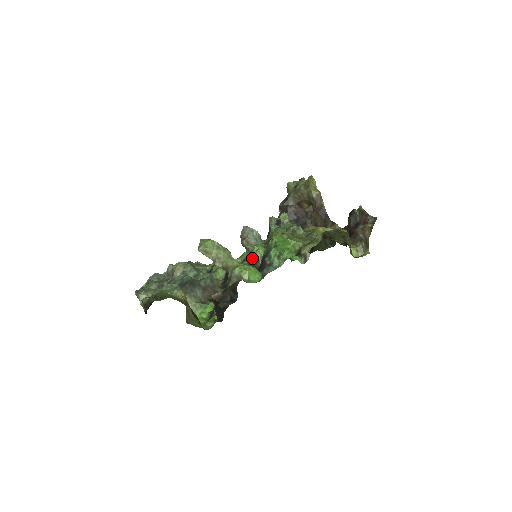
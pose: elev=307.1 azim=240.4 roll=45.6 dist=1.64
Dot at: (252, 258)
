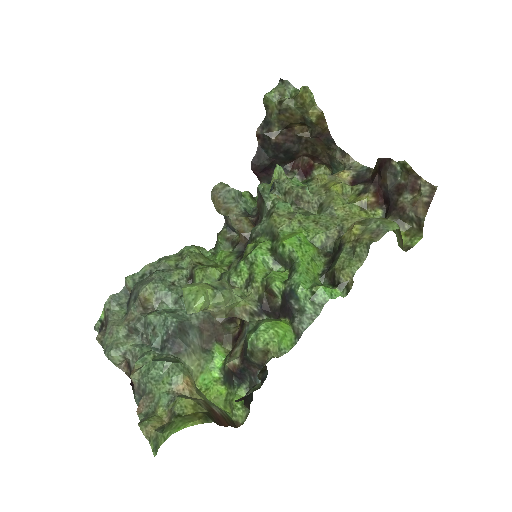
Dot at: (263, 286)
